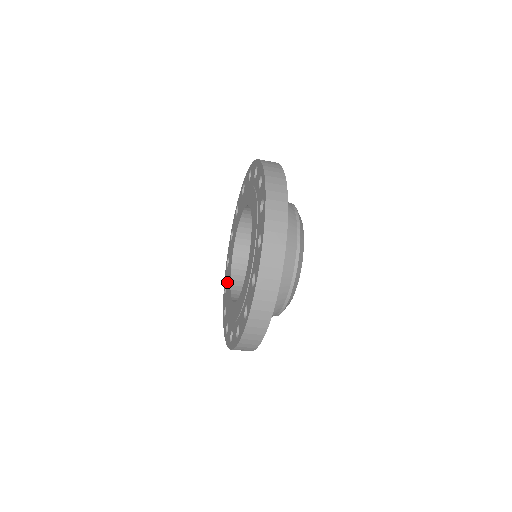
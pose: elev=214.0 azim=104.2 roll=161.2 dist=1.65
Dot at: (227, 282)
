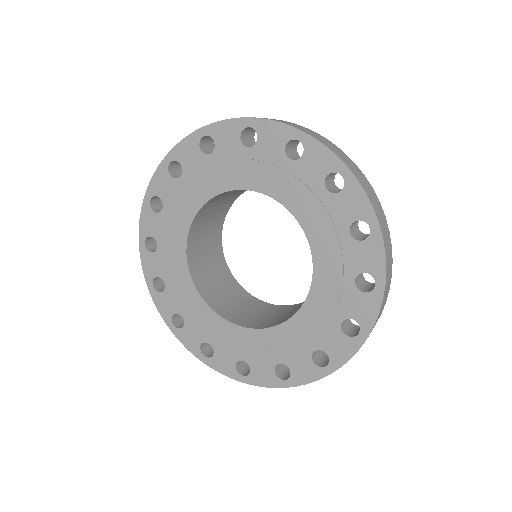
Dot at: (188, 186)
